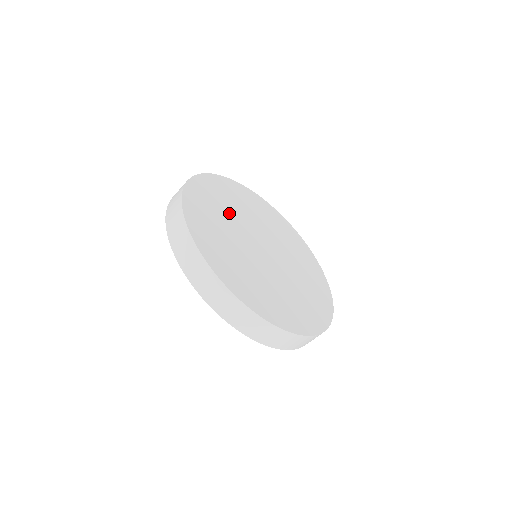
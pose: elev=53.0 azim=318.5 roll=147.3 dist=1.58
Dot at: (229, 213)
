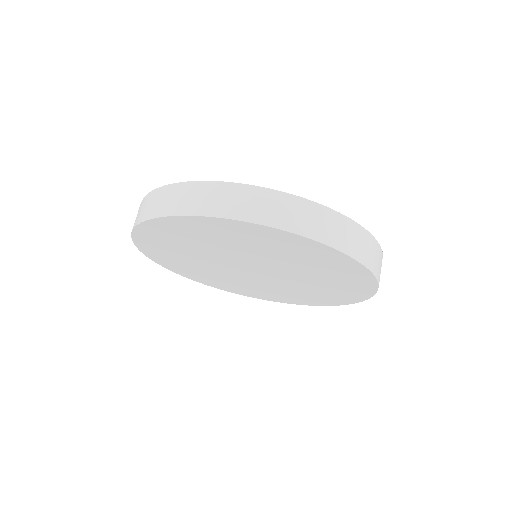
Dot at: occluded
